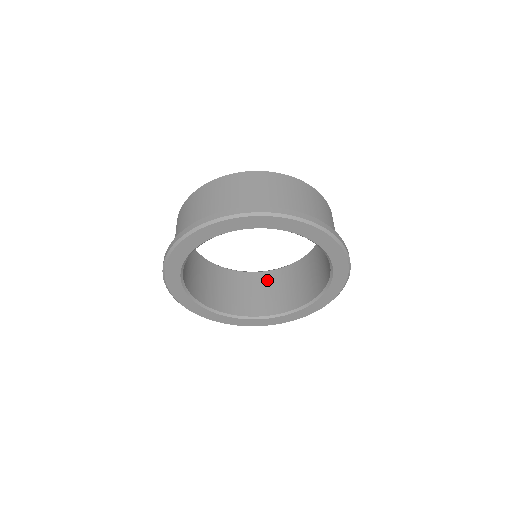
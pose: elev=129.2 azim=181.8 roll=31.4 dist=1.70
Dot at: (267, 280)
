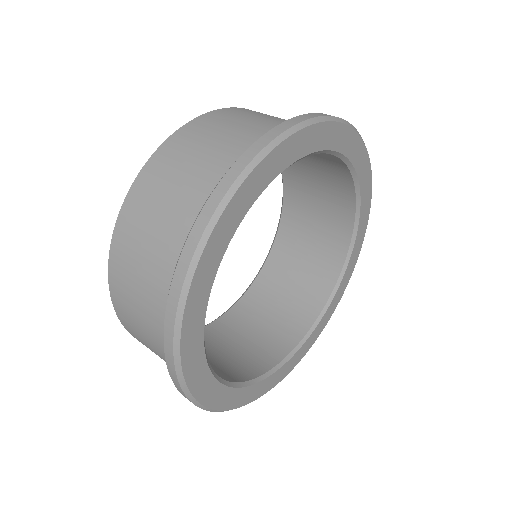
Dot at: (292, 234)
